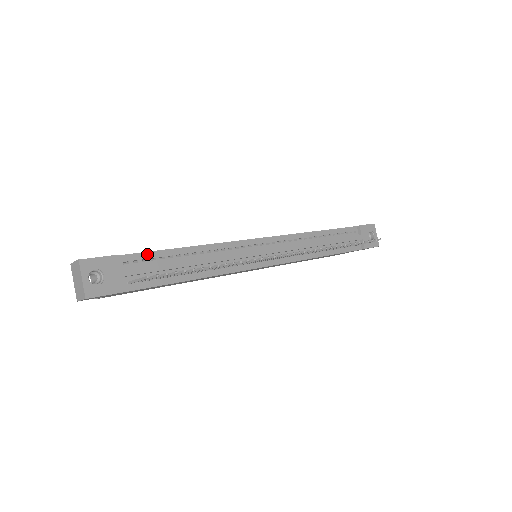
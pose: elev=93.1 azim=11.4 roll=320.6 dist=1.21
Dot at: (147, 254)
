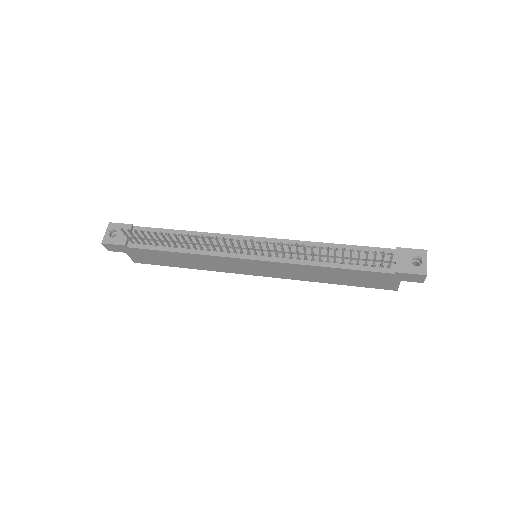
Dot at: (152, 229)
